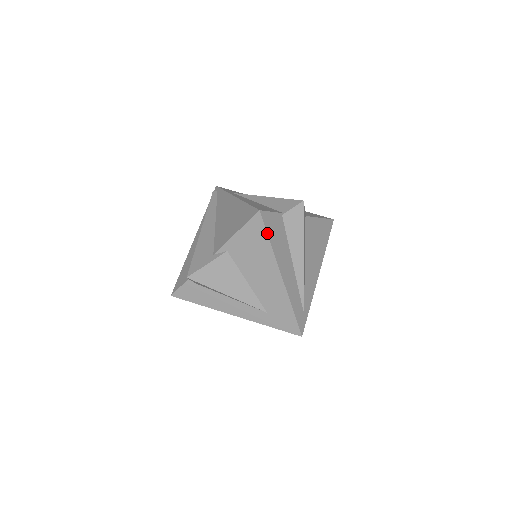
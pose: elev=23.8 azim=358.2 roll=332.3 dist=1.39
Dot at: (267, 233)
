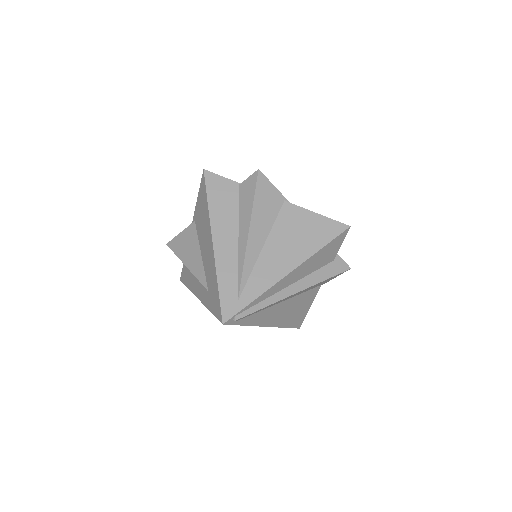
Dot at: (206, 192)
